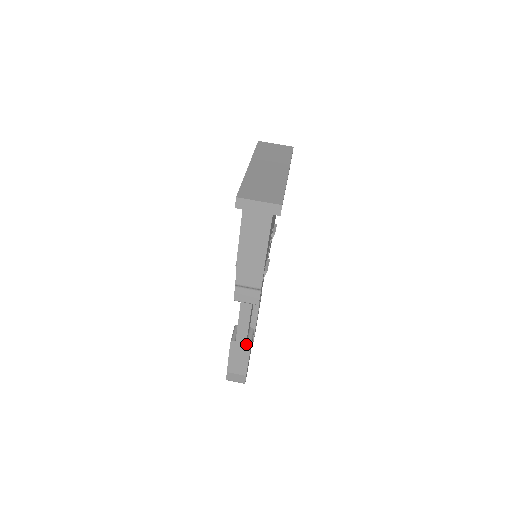
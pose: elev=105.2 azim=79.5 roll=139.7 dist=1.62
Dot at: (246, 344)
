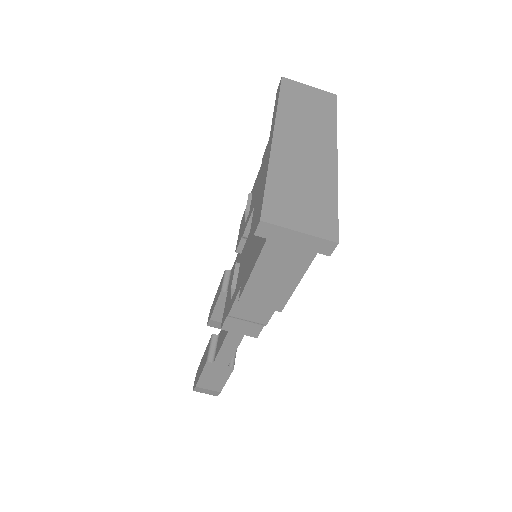
Dot at: (227, 366)
